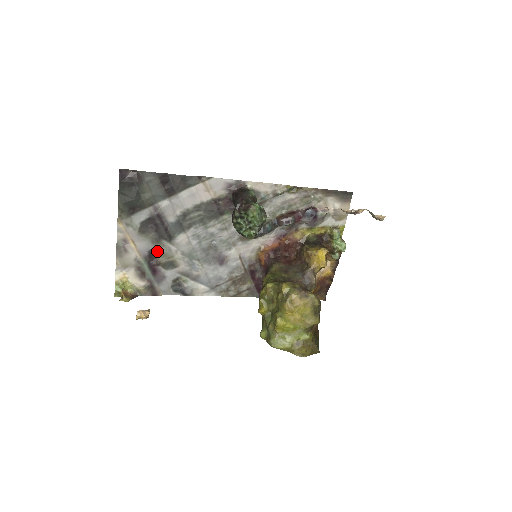
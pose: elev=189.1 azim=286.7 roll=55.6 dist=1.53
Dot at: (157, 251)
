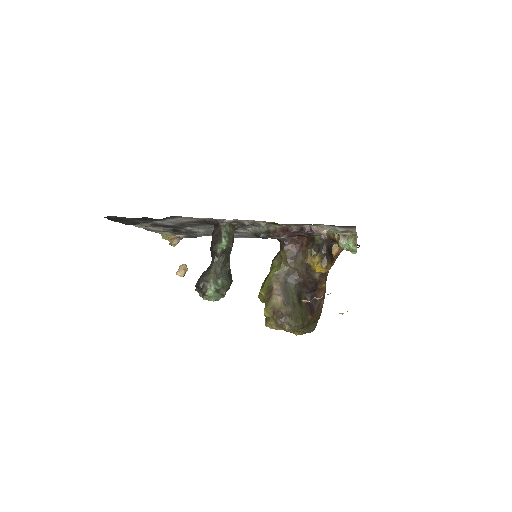
Dot at: (177, 229)
